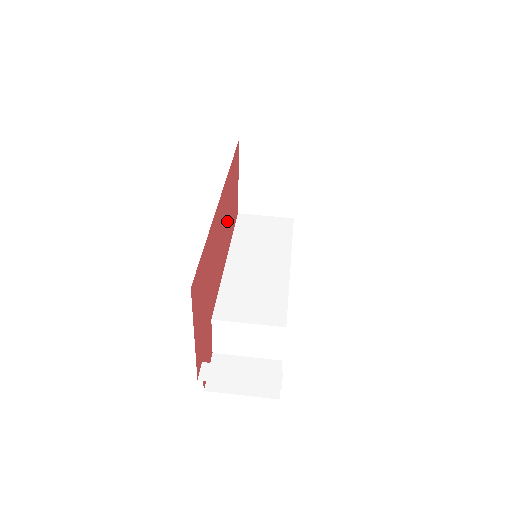
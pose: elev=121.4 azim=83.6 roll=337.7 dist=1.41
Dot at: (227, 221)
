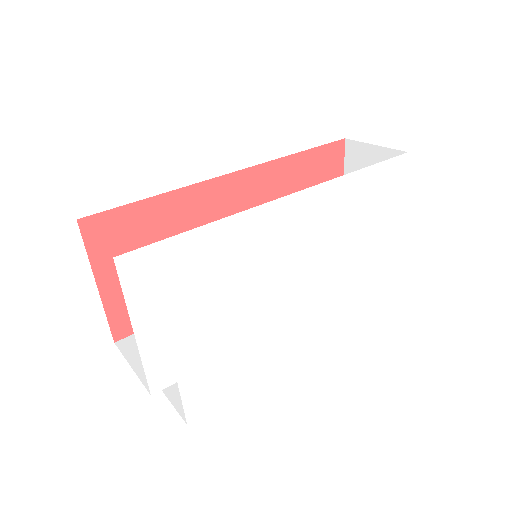
Dot at: occluded
